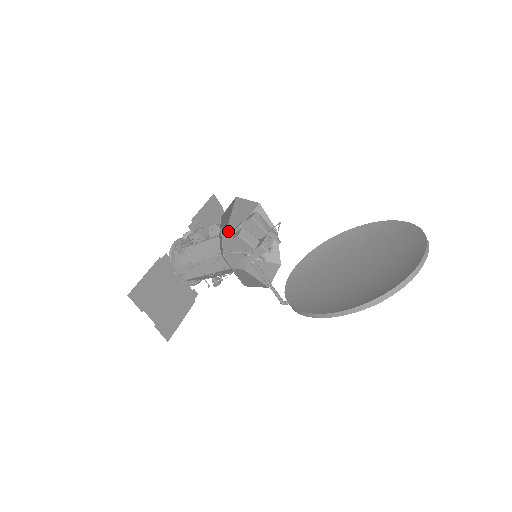
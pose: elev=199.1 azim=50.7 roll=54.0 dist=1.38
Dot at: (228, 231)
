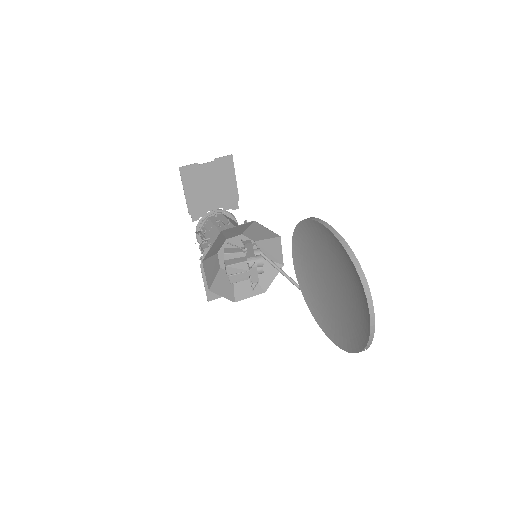
Dot at: (221, 256)
